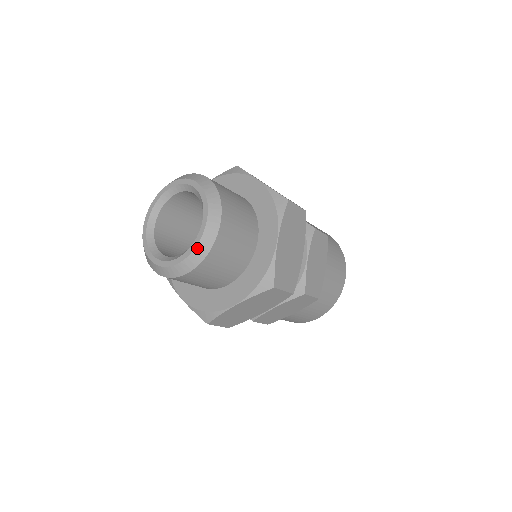
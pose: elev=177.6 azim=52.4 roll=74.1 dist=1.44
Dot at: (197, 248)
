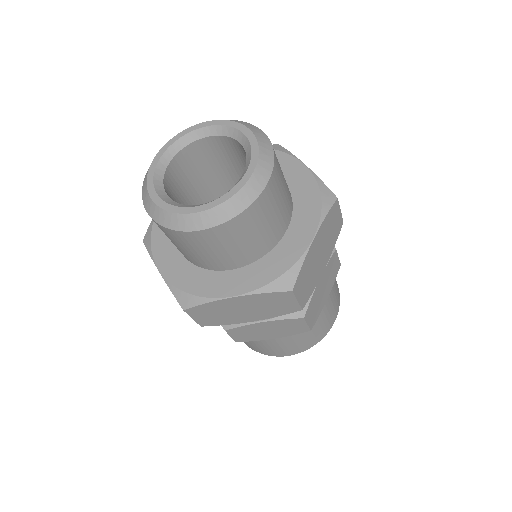
Dot at: (167, 213)
